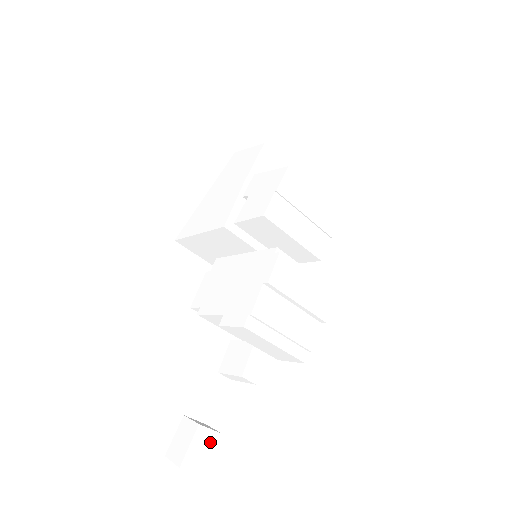
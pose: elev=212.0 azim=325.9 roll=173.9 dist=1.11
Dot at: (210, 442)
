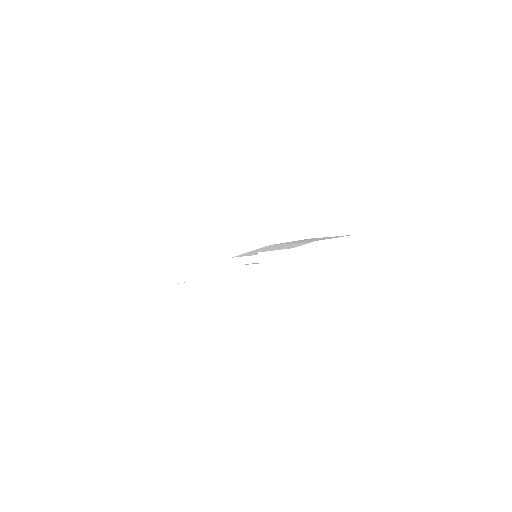
Dot at: occluded
